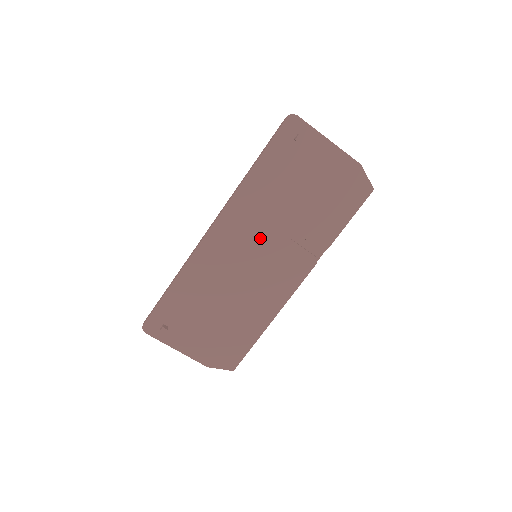
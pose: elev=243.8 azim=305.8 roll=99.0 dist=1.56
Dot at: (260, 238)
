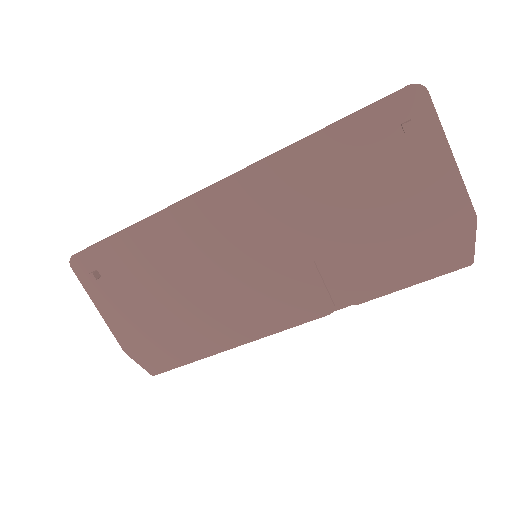
Dot at: (274, 236)
